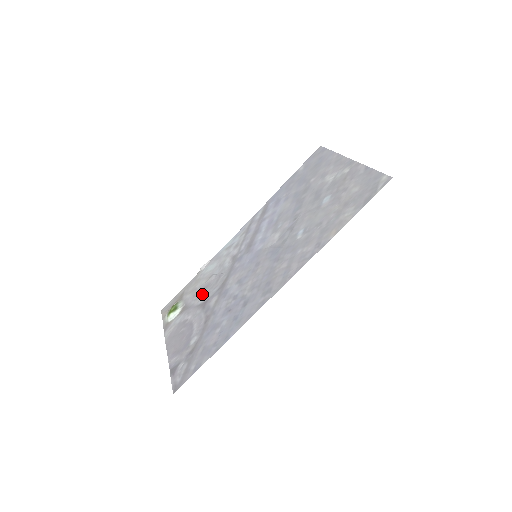
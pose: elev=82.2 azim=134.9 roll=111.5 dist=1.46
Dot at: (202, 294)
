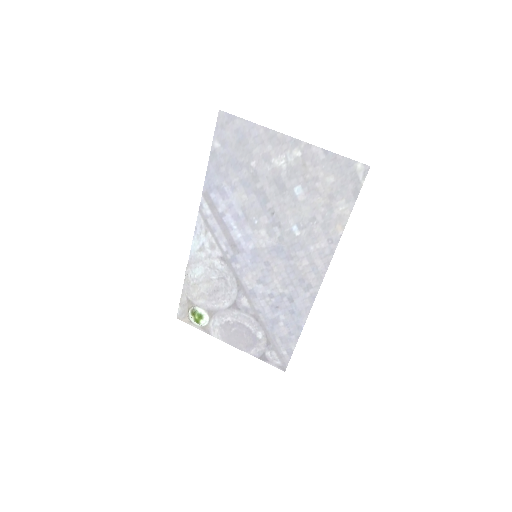
Dot at: (220, 298)
